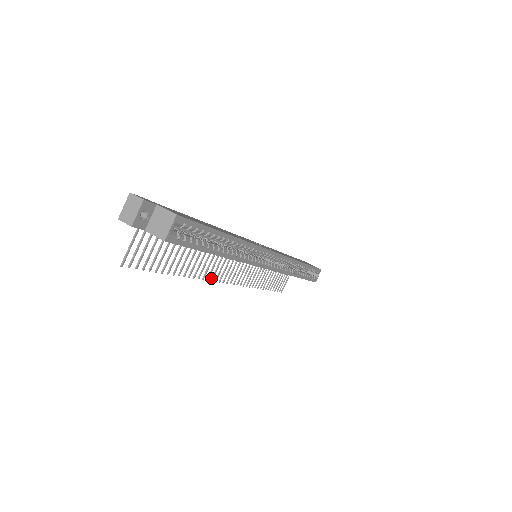
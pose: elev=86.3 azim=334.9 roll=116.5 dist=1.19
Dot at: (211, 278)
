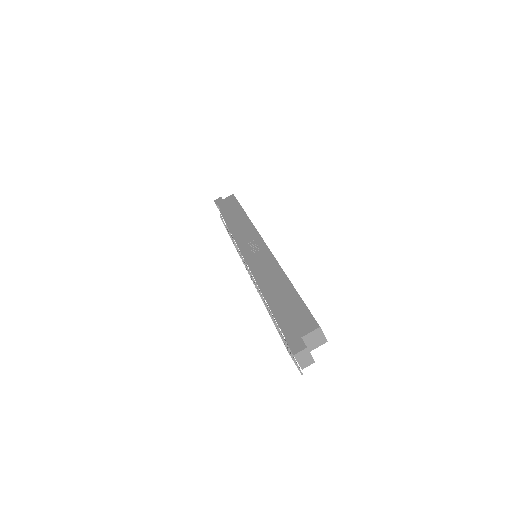
Dot at: occluded
